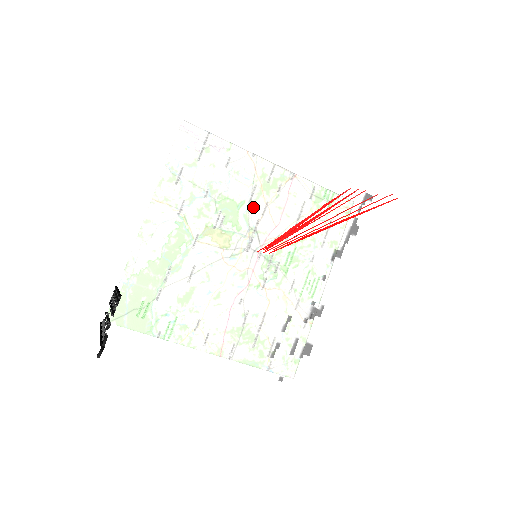
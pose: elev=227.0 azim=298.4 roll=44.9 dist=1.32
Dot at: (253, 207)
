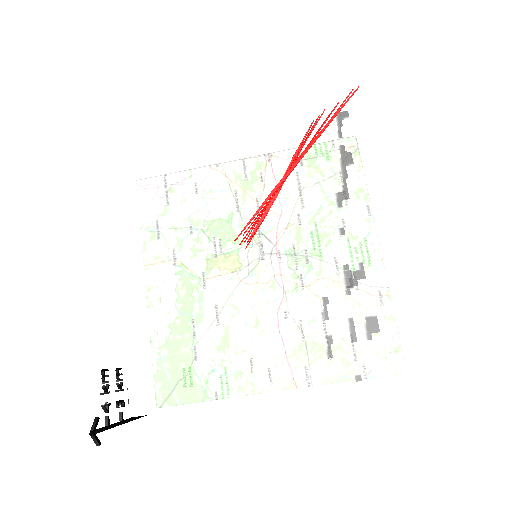
Dot at: (215, 209)
